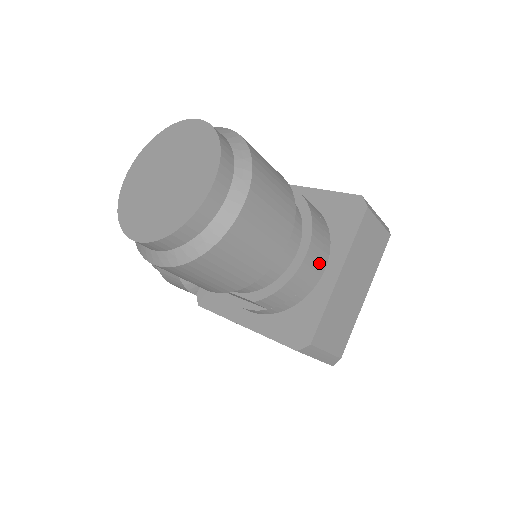
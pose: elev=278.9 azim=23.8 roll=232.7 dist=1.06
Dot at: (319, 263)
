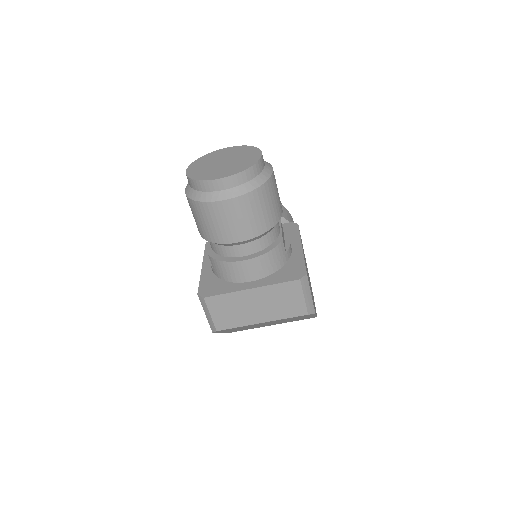
Dot at: (250, 274)
